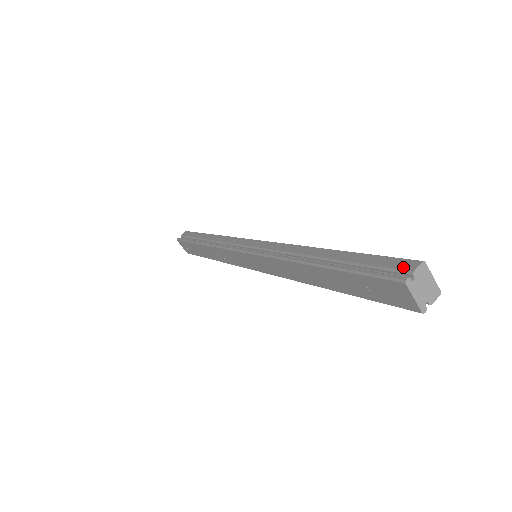
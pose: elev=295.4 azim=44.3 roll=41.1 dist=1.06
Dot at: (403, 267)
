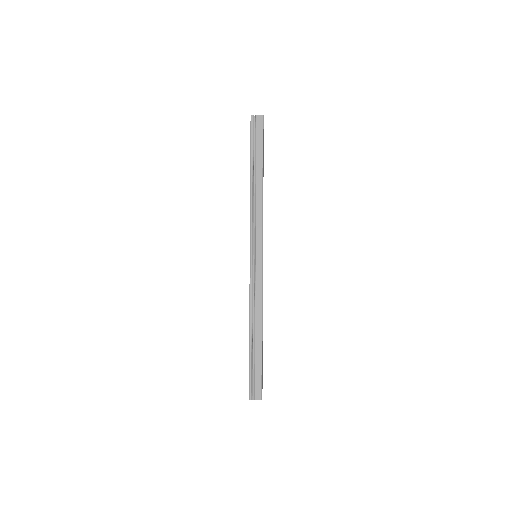
Dot at: occluded
